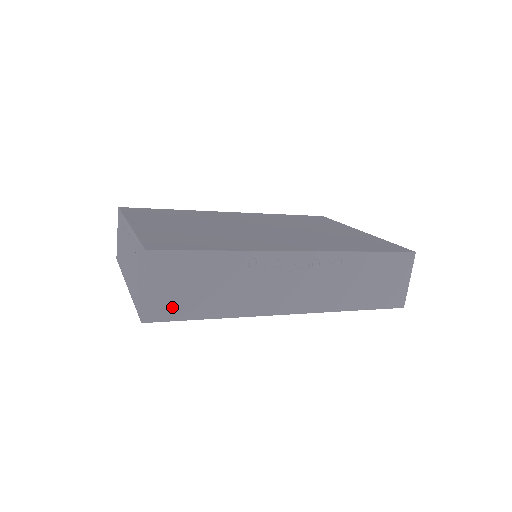
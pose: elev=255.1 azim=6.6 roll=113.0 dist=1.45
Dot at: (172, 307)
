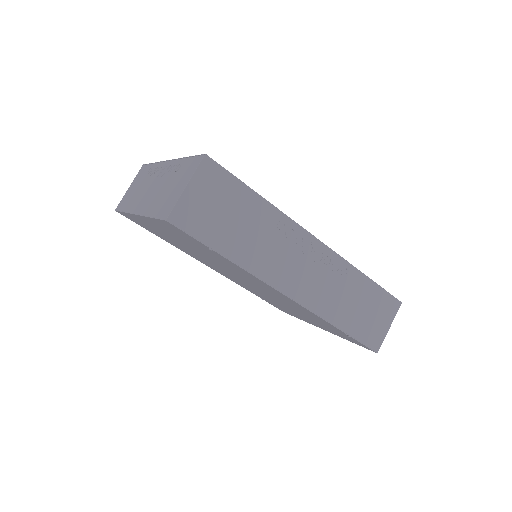
Dot at: (199, 222)
